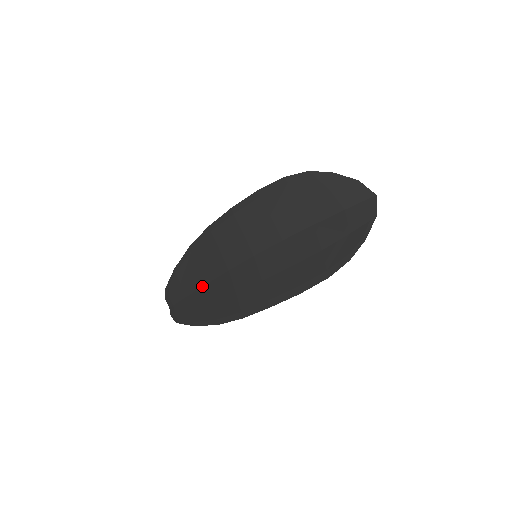
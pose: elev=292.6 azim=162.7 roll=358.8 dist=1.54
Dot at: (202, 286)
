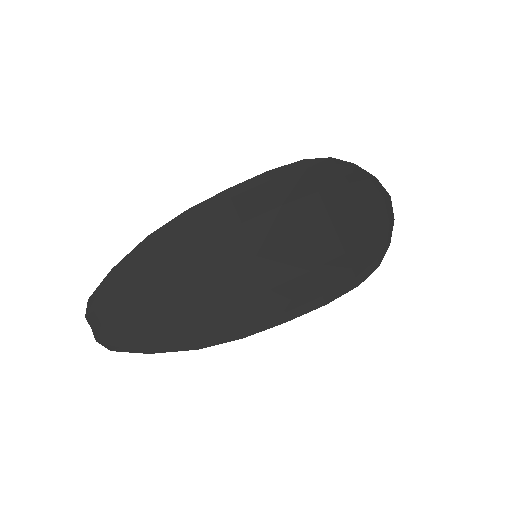
Dot at: (165, 295)
